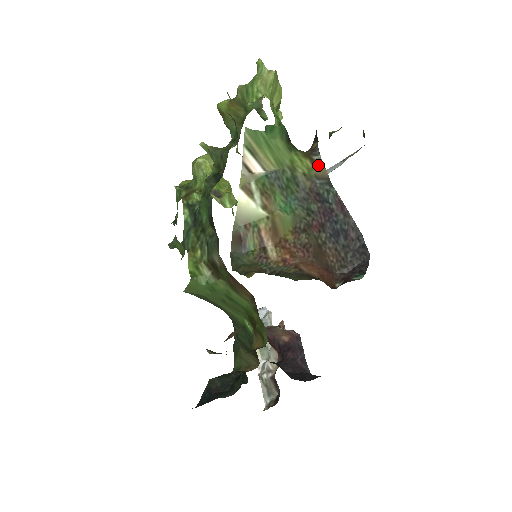
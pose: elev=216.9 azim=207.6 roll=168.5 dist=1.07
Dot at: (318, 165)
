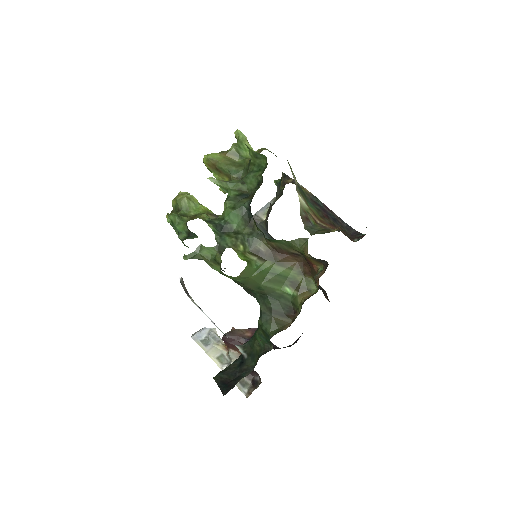
Dot at: (304, 189)
